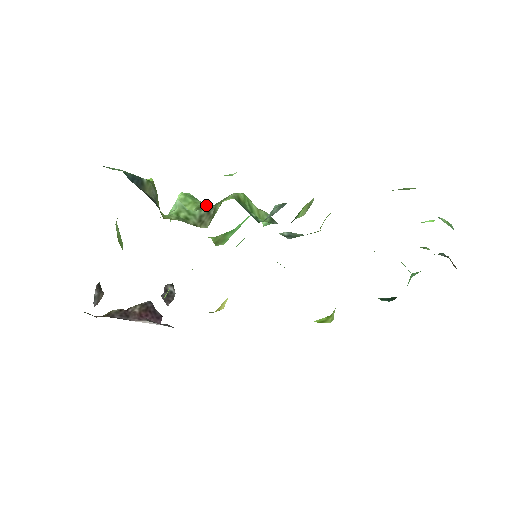
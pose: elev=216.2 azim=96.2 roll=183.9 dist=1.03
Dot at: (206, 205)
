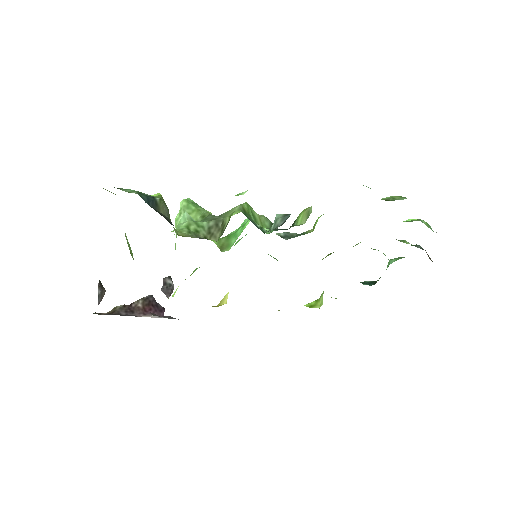
Dot at: (212, 215)
